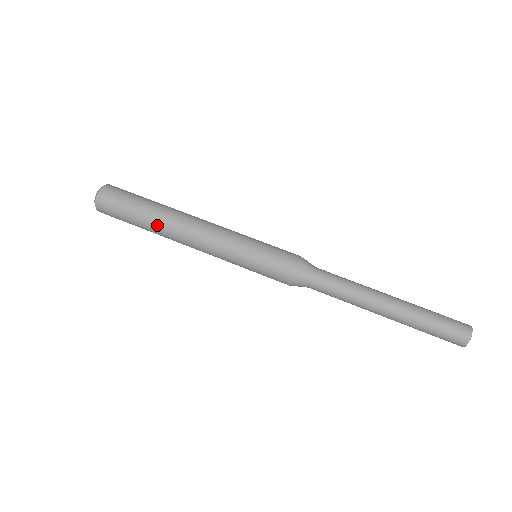
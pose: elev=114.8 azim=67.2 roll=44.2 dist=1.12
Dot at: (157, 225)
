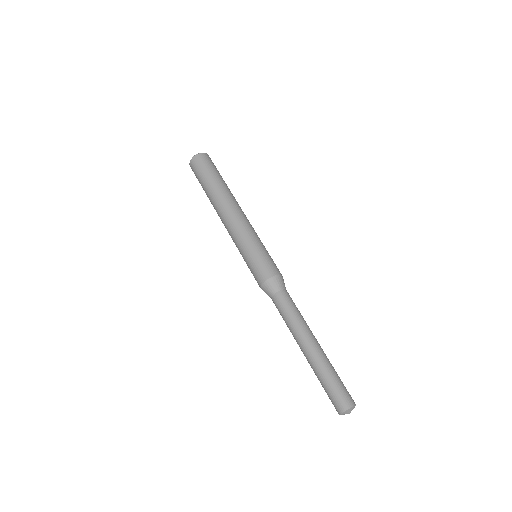
Dot at: (212, 197)
